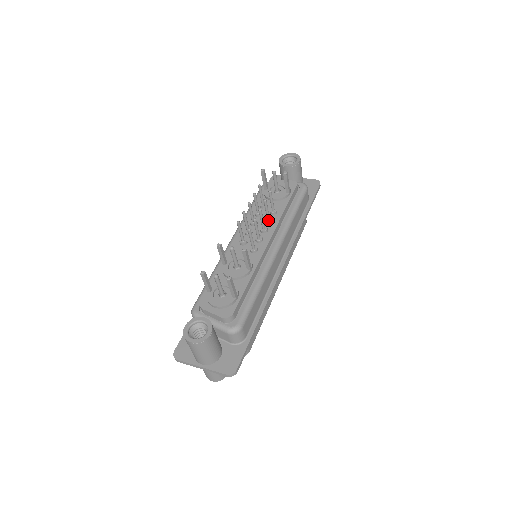
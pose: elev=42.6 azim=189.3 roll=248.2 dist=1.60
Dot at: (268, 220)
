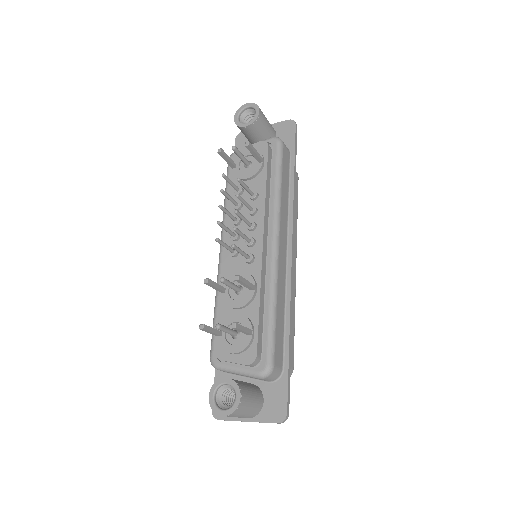
Dot at: (251, 212)
